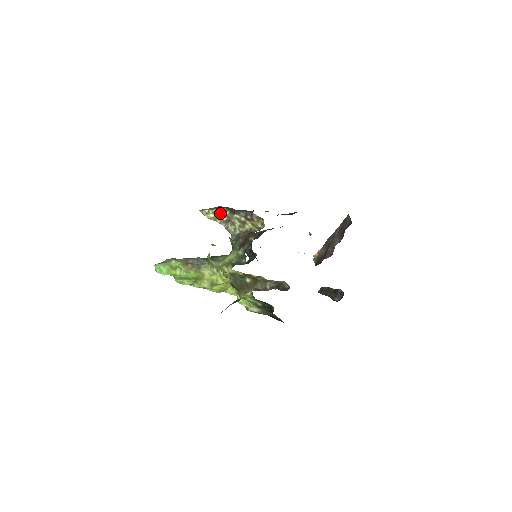
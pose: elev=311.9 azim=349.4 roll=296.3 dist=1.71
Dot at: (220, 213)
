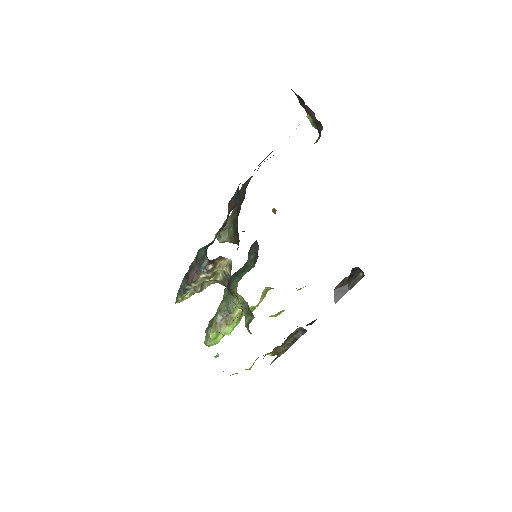
Dot at: (189, 290)
